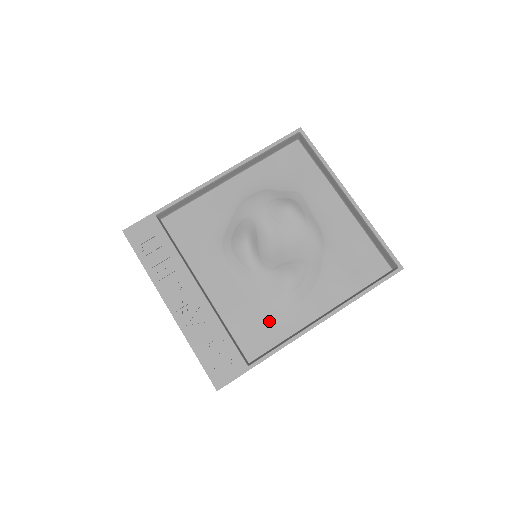
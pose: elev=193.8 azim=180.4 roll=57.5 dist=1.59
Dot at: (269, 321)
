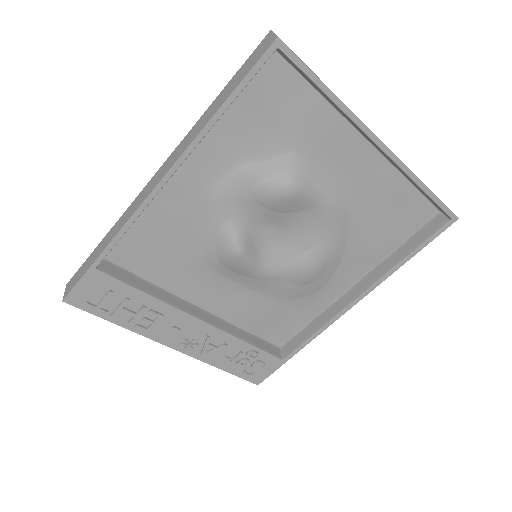
Dot at: (292, 310)
